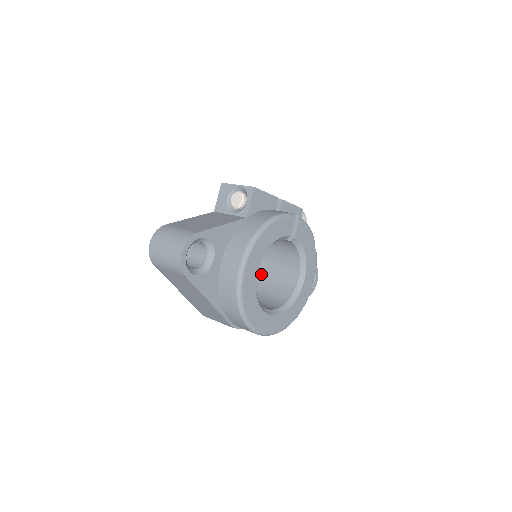
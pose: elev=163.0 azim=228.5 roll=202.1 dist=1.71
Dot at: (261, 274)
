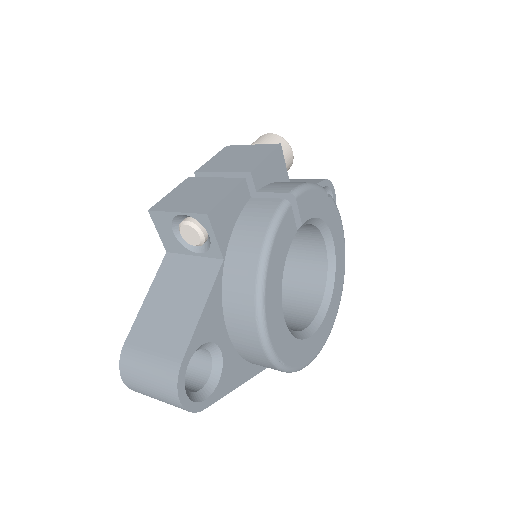
Dot at: occluded
